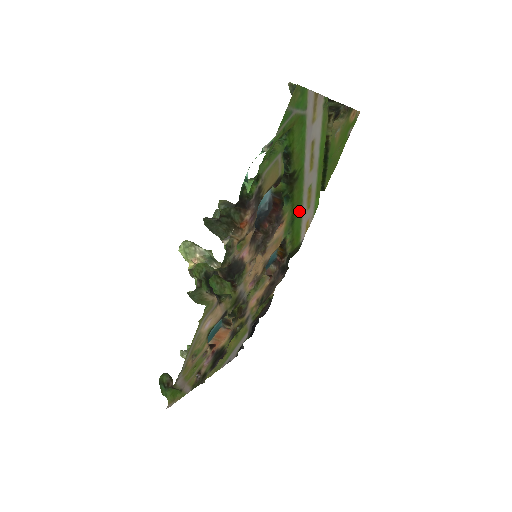
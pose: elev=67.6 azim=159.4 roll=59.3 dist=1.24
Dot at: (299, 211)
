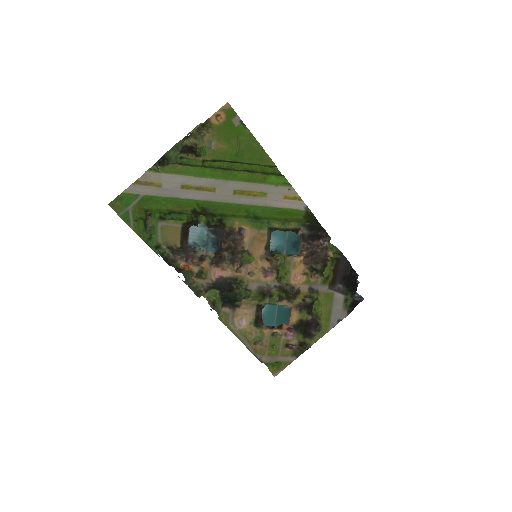
Dot at: (251, 209)
